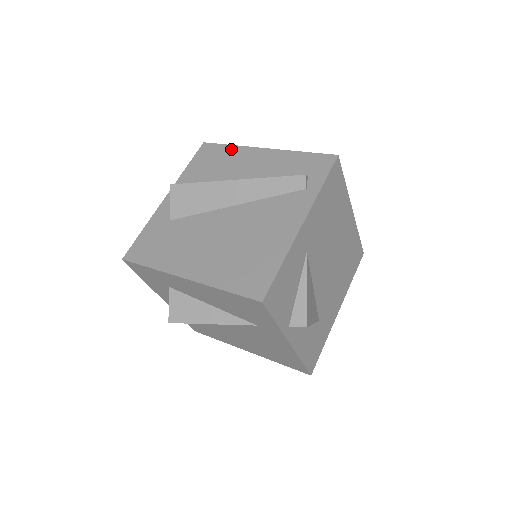
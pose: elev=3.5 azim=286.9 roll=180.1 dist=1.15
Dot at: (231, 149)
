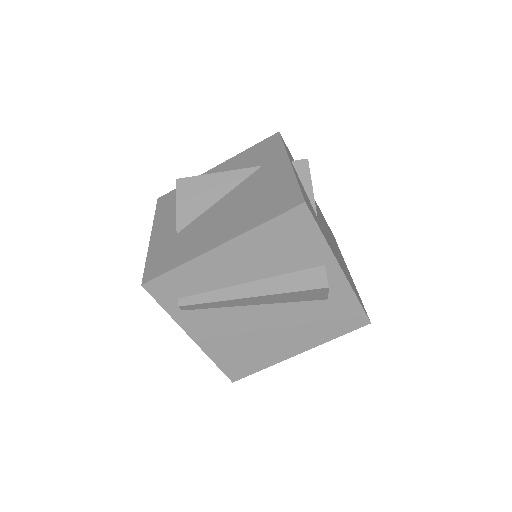
Dot at: occluded
